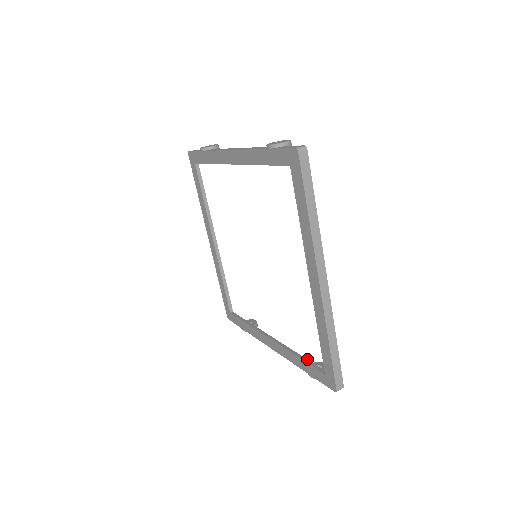
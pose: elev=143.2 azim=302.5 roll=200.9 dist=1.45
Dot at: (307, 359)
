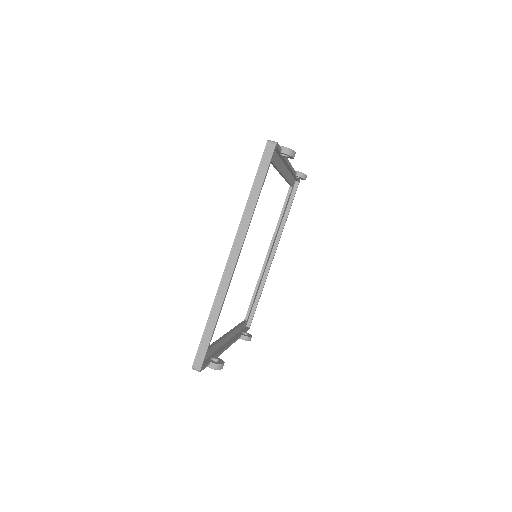
Dot at: (213, 346)
